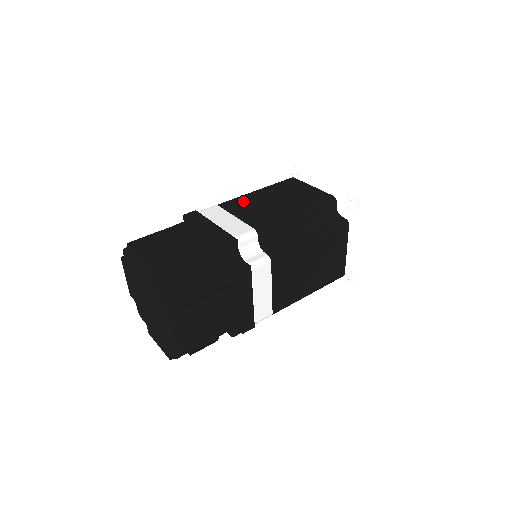
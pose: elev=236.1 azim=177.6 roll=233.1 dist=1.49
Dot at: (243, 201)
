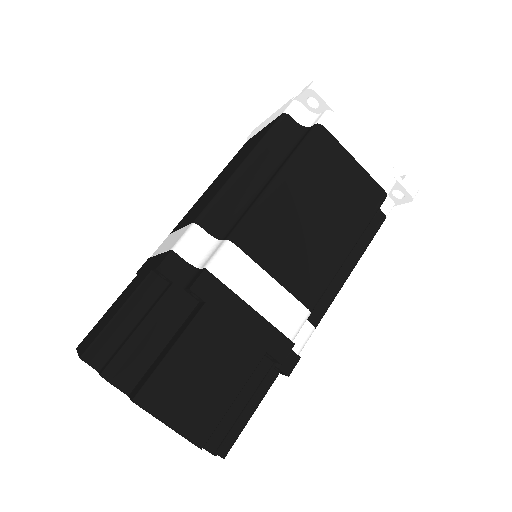
Dot at: (271, 225)
